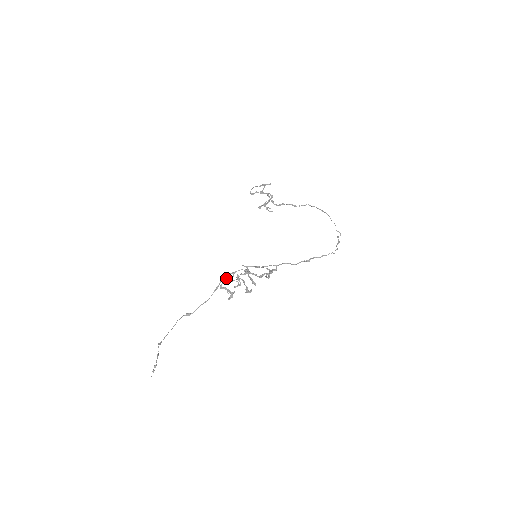
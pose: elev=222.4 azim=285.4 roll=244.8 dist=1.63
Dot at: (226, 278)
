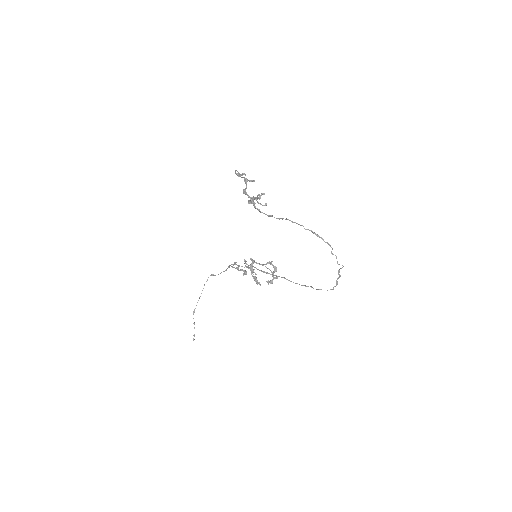
Dot at: occluded
